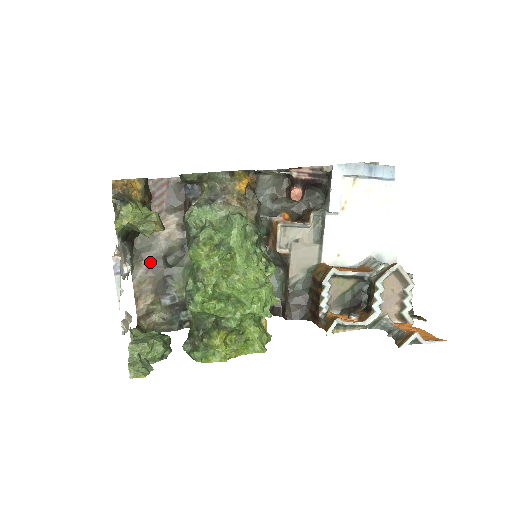
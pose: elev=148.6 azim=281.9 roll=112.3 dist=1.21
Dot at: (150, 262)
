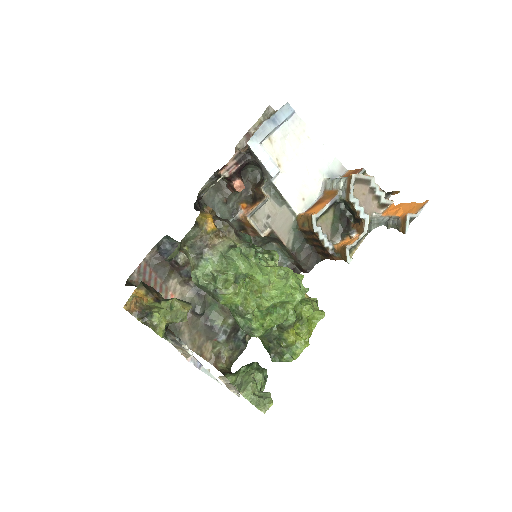
Dot at: (186, 324)
